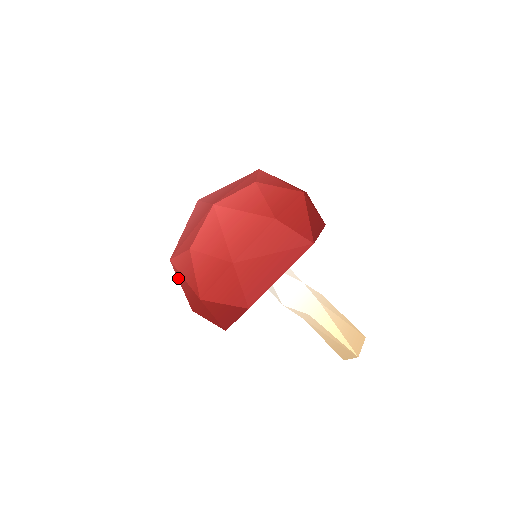
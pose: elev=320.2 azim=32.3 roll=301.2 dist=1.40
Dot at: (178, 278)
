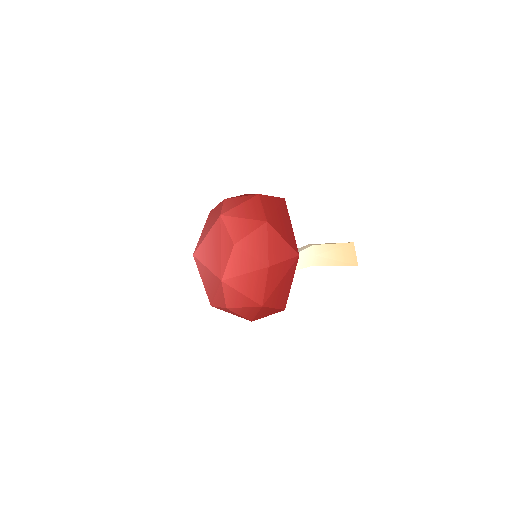
Dot at: occluded
